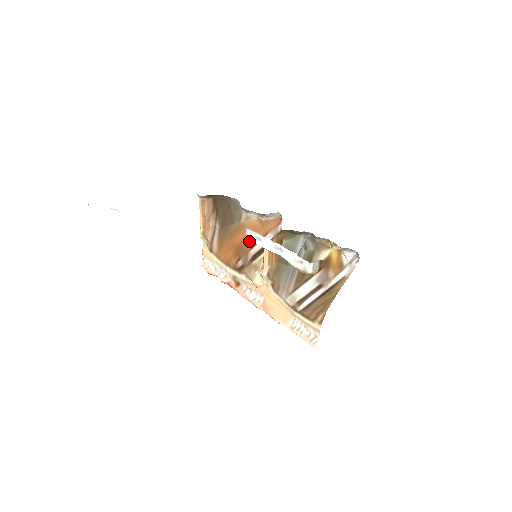
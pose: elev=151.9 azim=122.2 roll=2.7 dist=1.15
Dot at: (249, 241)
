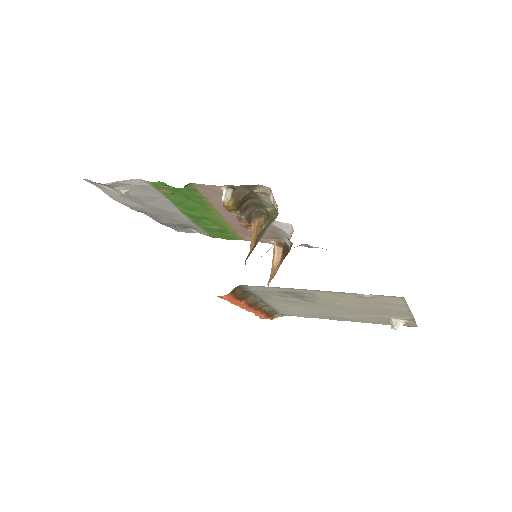
Dot at: occluded
